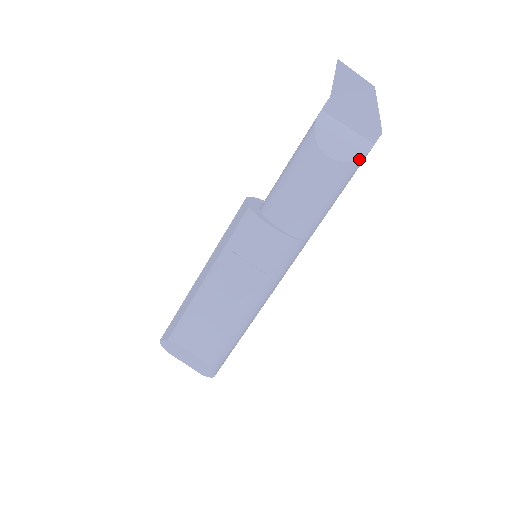
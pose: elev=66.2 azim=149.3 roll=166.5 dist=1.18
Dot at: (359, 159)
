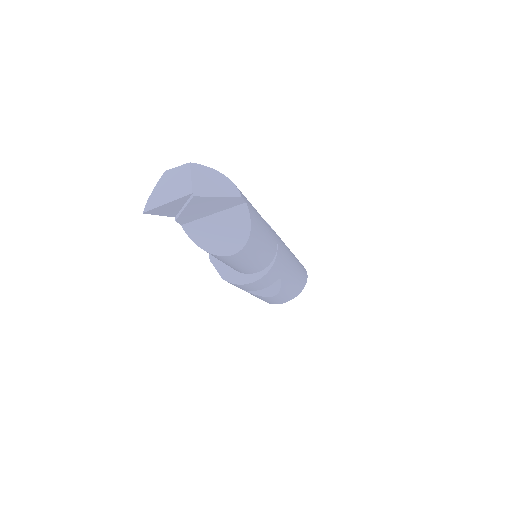
Dot at: (251, 228)
